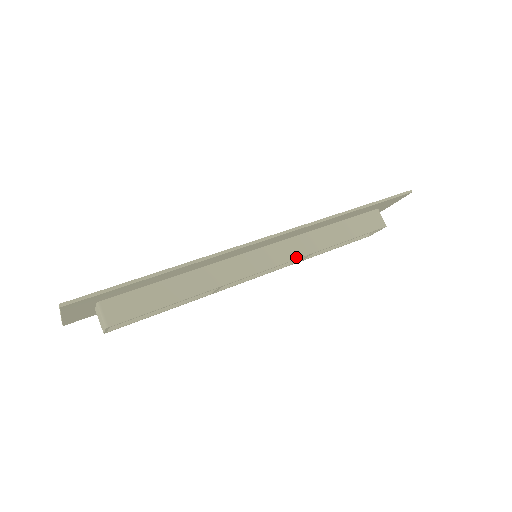
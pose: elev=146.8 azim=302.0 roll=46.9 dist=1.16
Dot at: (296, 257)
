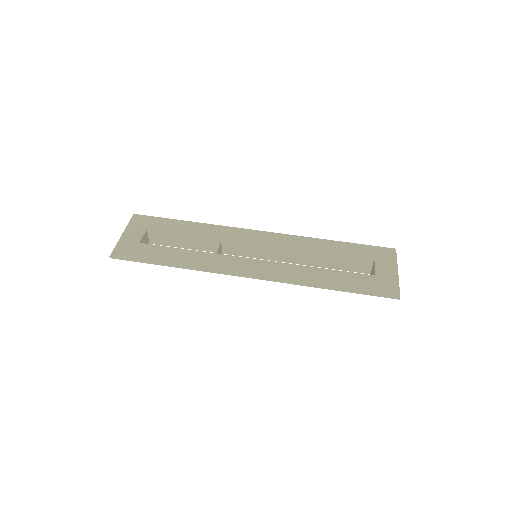
Dot at: occluded
